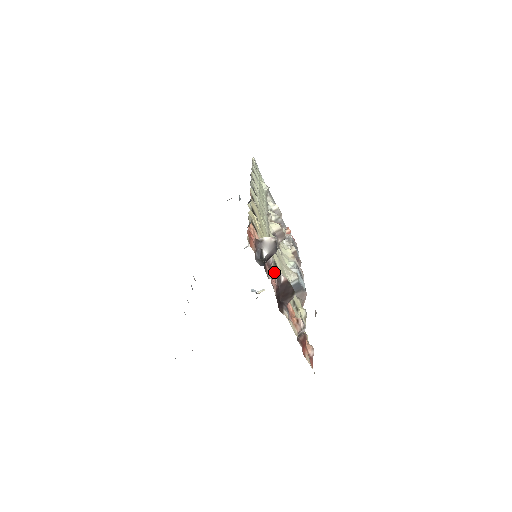
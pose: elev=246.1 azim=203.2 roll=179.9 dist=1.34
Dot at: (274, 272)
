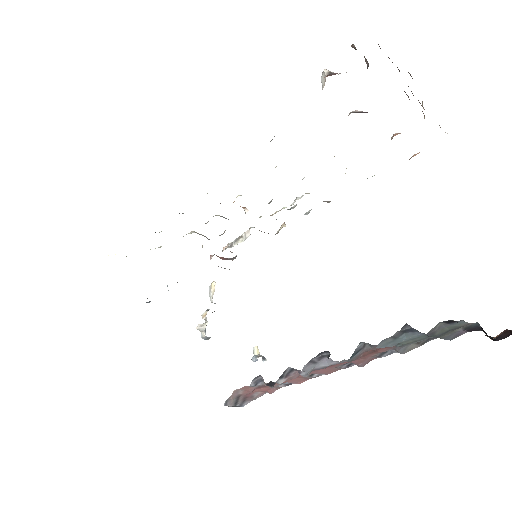
Dot at: (349, 114)
